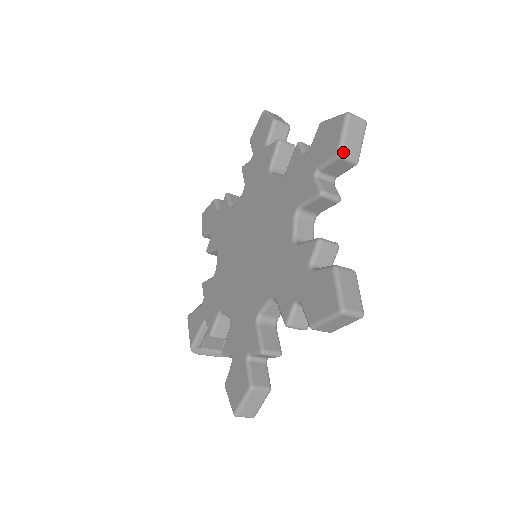
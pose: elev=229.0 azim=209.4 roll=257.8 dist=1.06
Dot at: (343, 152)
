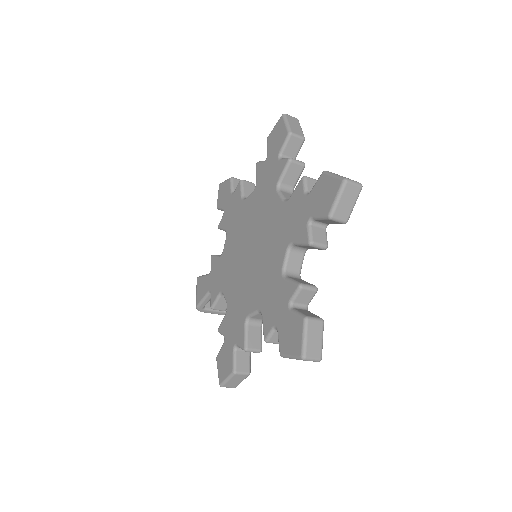
Dot at: (334, 215)
